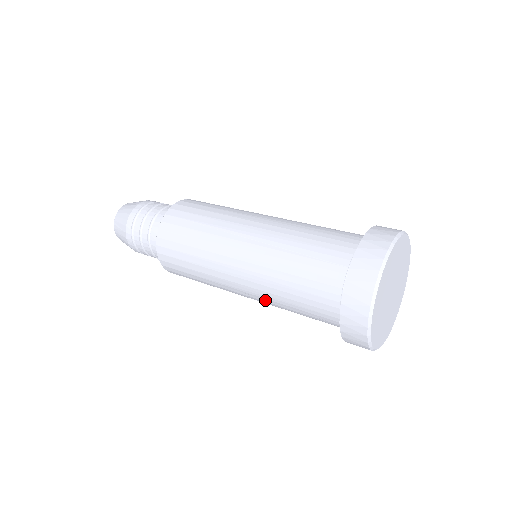
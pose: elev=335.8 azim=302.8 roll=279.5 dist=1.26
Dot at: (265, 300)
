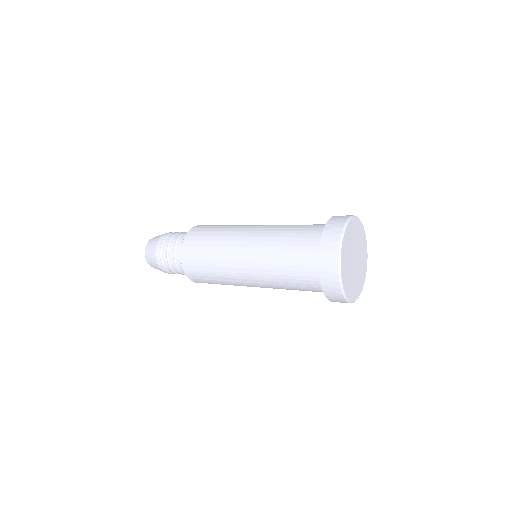
Dot at: (261, 253)
